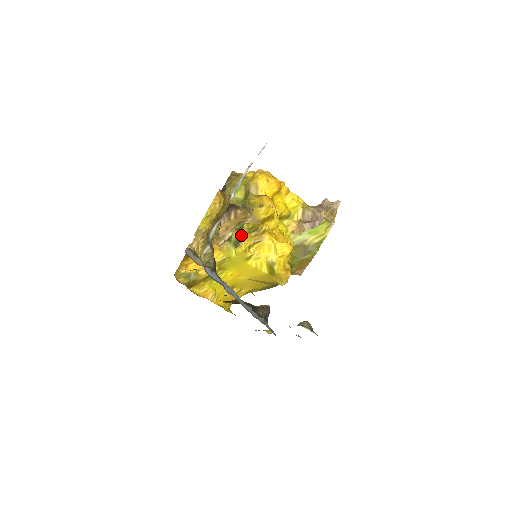
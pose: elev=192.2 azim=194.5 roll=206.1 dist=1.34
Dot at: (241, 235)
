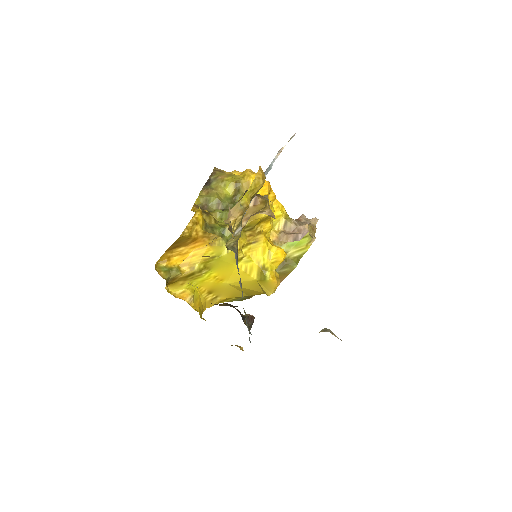
Dot at: occluded
